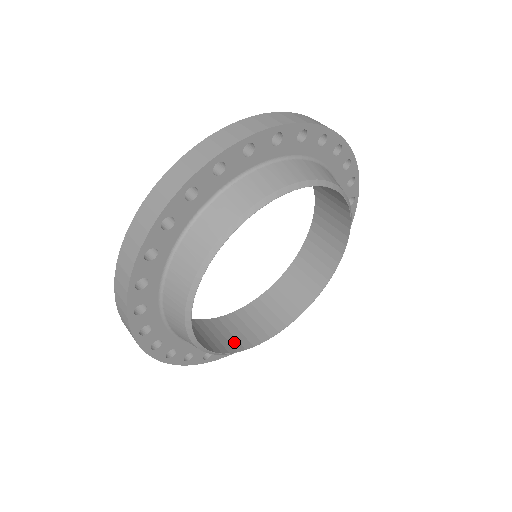
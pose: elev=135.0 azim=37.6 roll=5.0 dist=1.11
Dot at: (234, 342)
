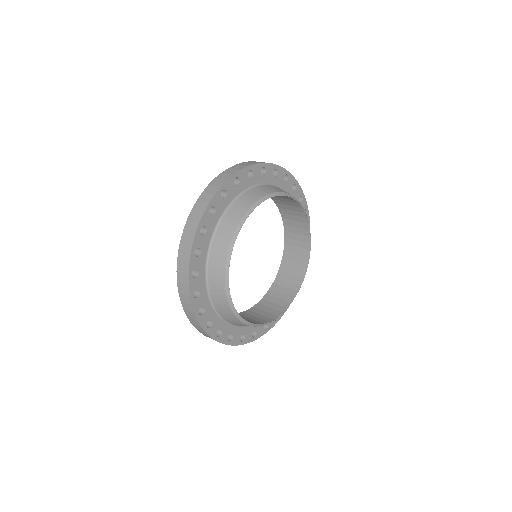
Dot at: occluded
